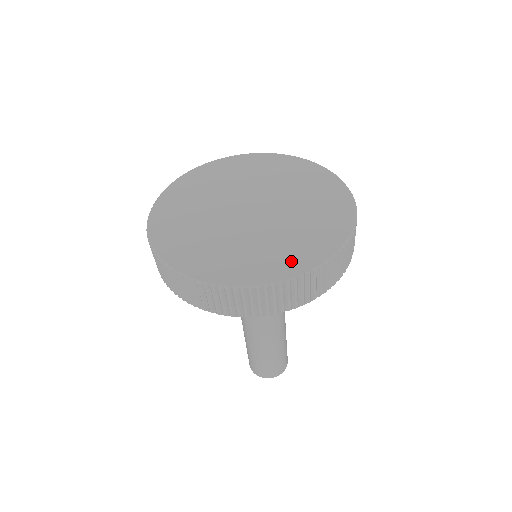
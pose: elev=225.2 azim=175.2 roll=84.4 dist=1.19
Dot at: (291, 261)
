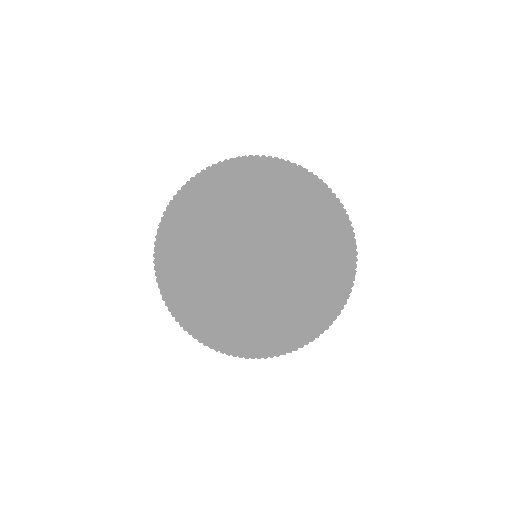
Dot at: (307, 323)
